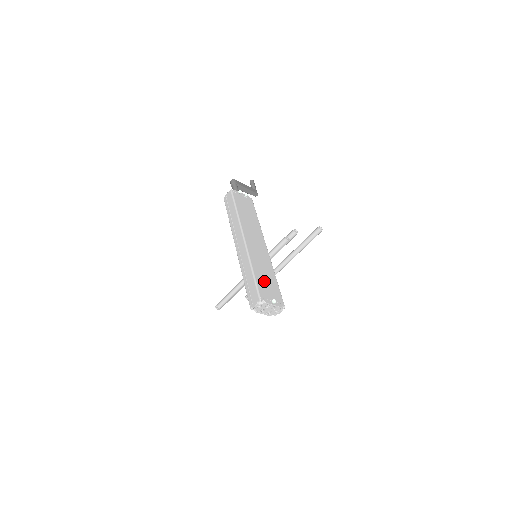
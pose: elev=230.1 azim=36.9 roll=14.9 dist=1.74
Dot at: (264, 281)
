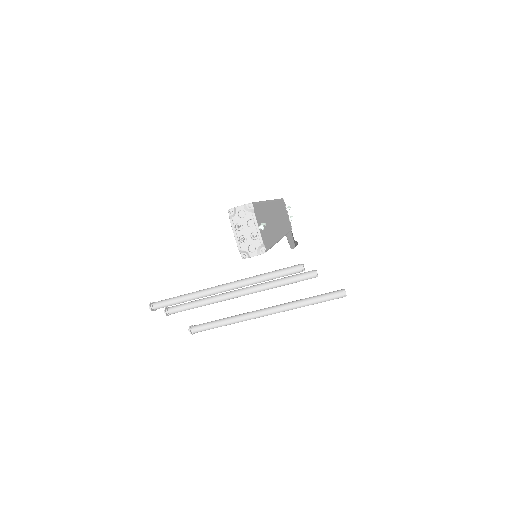
Dot at: (264, 219)
